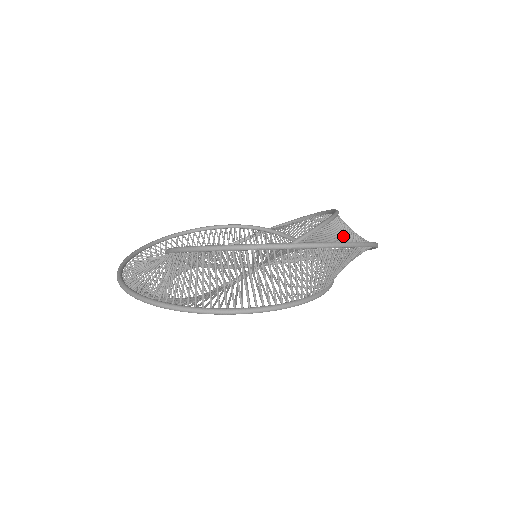
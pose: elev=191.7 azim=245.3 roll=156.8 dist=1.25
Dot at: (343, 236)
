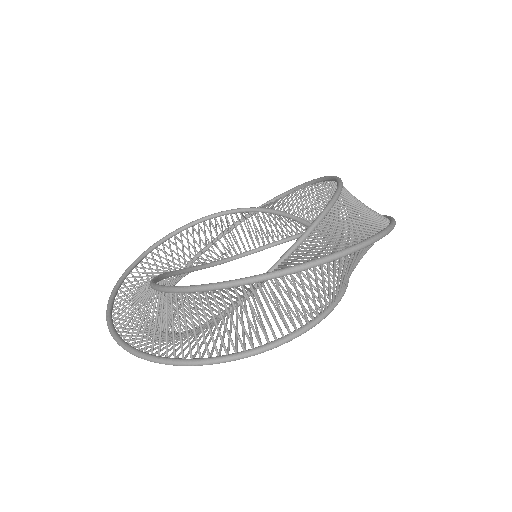
Dot at: occluded
